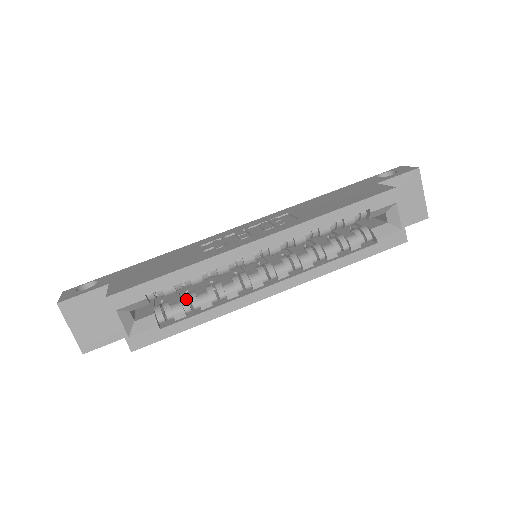
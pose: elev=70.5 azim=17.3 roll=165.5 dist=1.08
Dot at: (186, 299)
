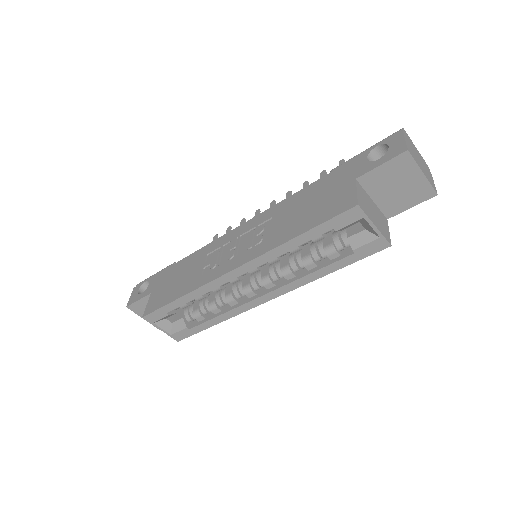
Dot at: (202, 305)
